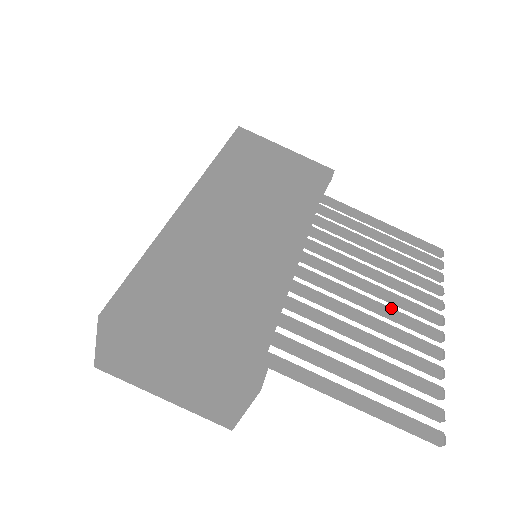
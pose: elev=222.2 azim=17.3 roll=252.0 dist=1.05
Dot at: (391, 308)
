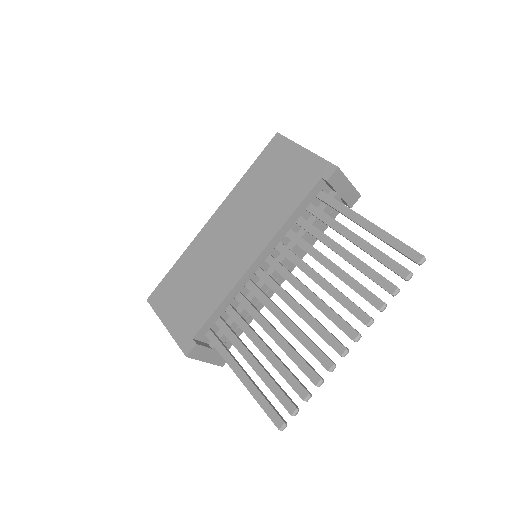
Dot at: (313, 317)
